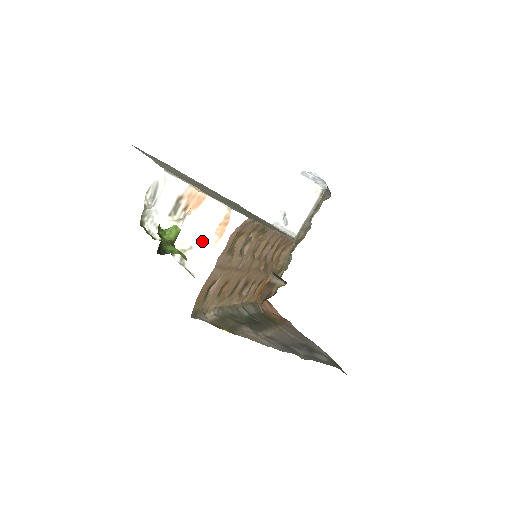
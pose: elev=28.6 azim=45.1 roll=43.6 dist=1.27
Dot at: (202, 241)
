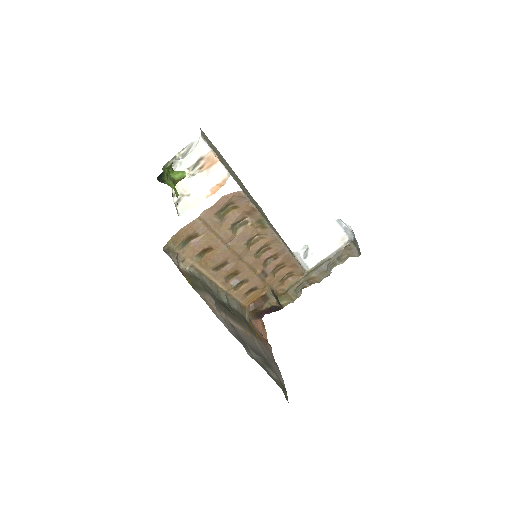
Dot at: (199, 193)
